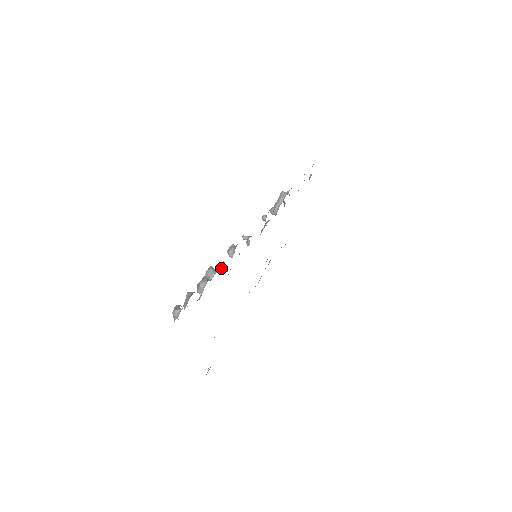
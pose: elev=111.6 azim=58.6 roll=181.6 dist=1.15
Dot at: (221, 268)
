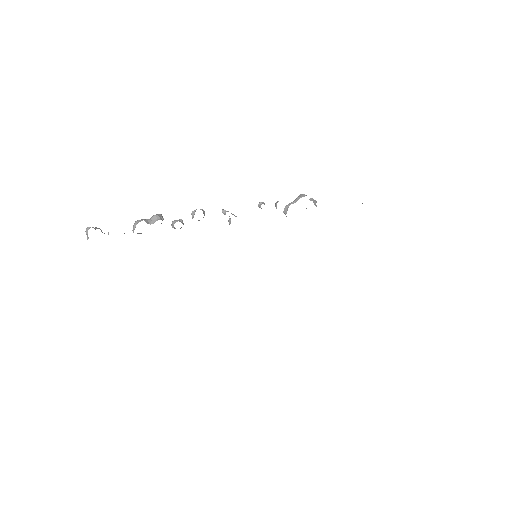
Dot at: (174, 222)
